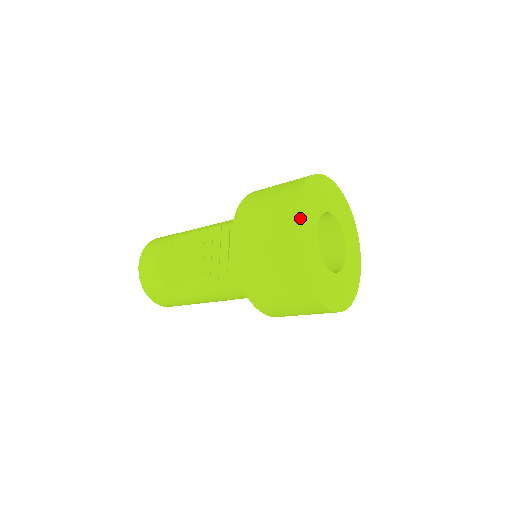
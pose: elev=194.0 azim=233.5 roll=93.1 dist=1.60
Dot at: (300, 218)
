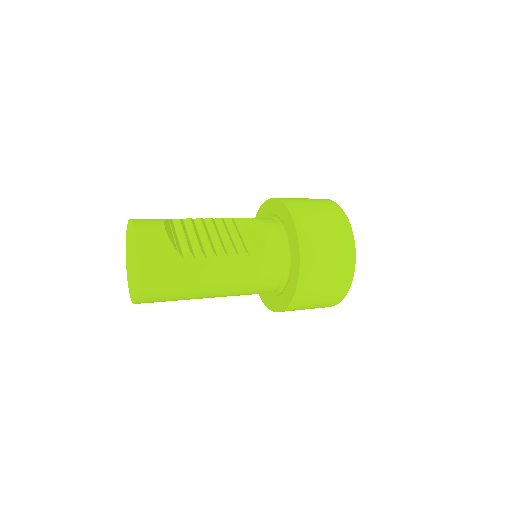
Dot at: occluded
